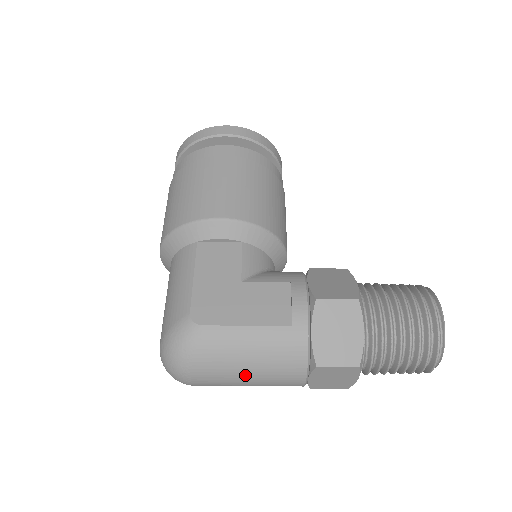
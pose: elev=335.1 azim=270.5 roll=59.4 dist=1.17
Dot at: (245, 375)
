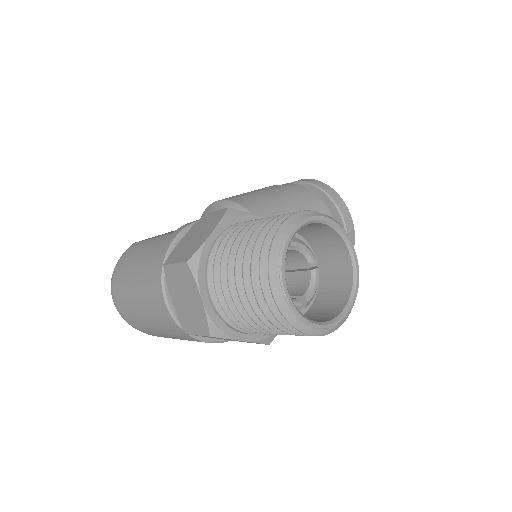
Dot at: (134, 286)
